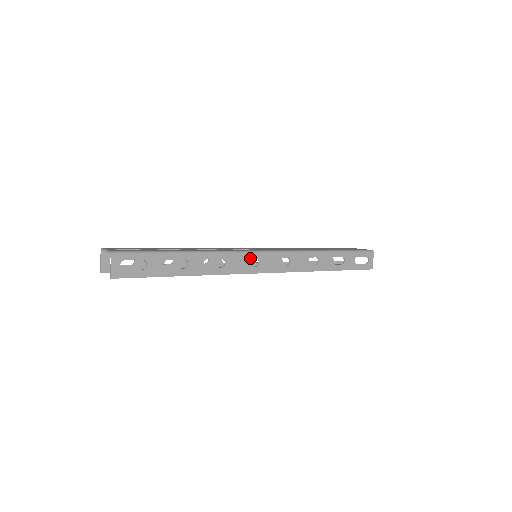
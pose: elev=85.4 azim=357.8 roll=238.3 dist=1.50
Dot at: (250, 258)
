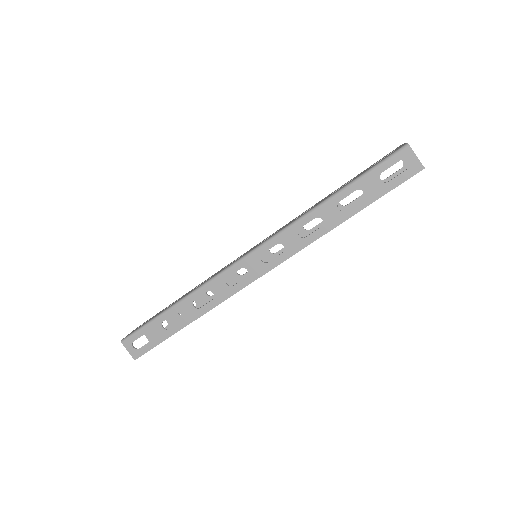
Dot at: (266, 253)
